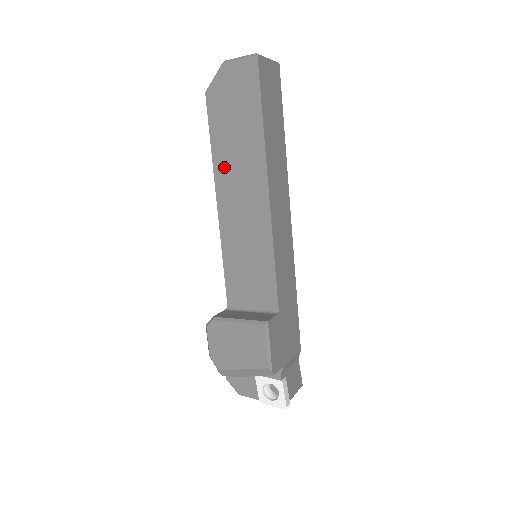
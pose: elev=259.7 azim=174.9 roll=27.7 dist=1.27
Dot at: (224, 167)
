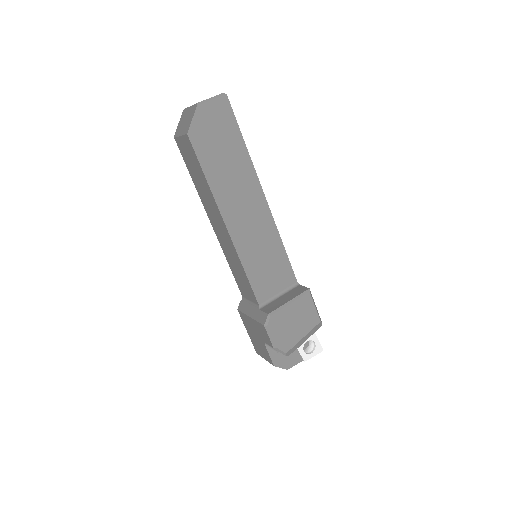
Dot at: (223, 192)
